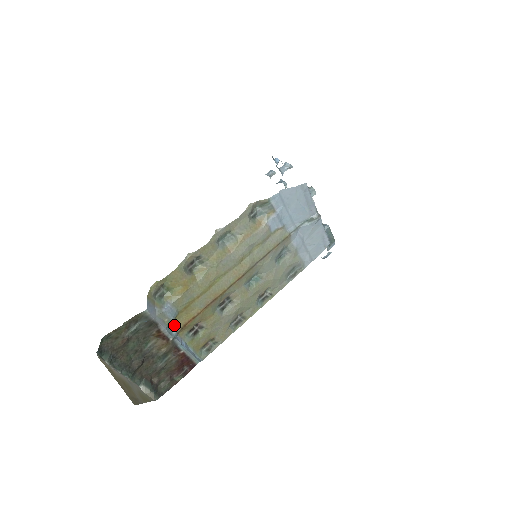
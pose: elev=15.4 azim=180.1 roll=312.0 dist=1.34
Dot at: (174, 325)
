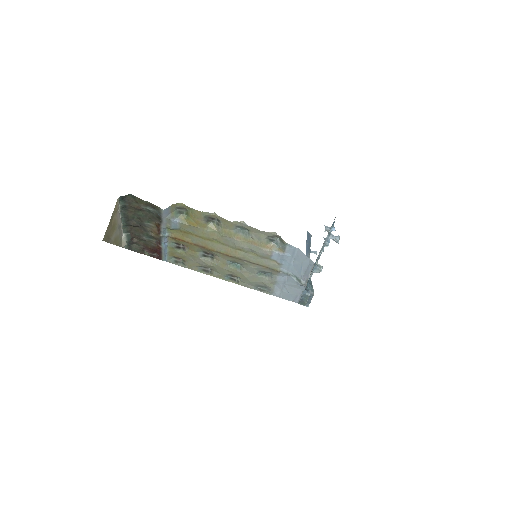
Dot at: (171, 231)
